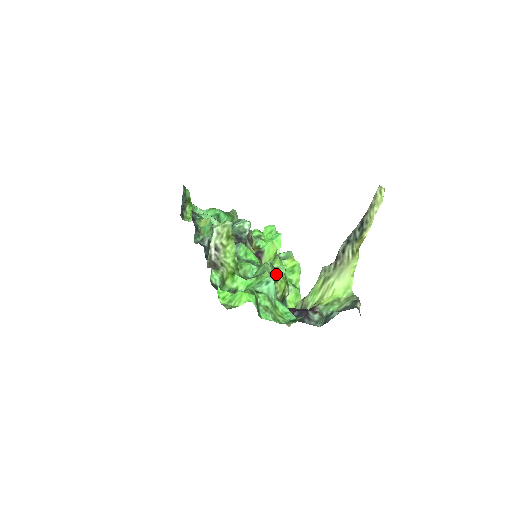
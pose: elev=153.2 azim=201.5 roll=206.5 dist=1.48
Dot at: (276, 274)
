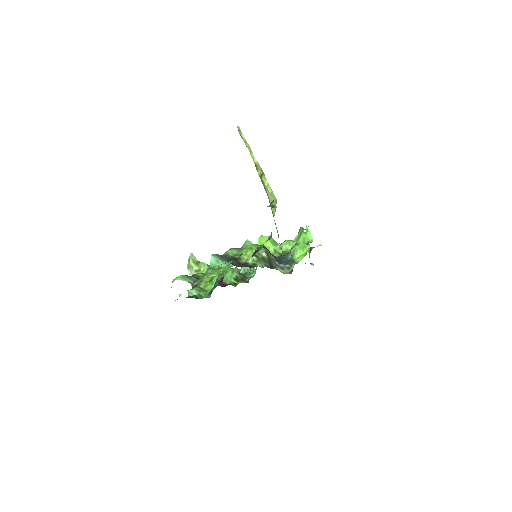
Dot at: (240, 251)
